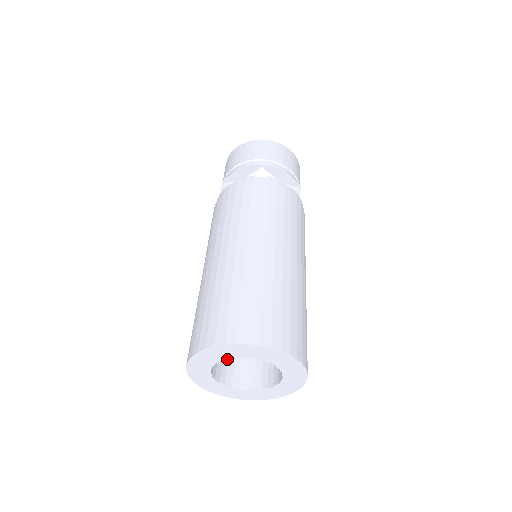
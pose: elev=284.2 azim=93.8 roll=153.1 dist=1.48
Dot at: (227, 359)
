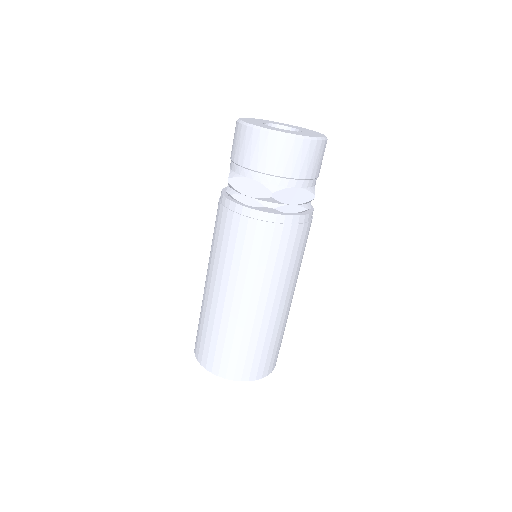
Dot at: occluded
